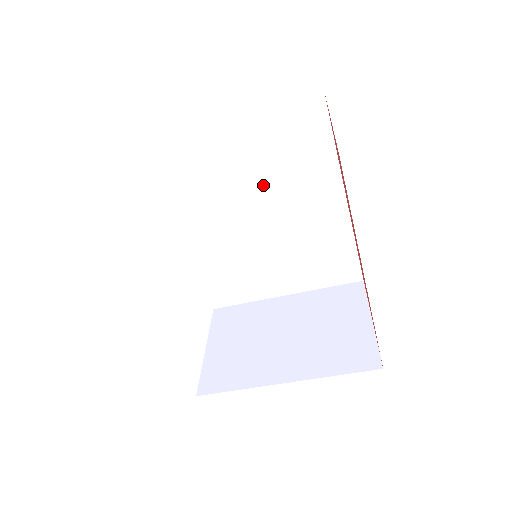
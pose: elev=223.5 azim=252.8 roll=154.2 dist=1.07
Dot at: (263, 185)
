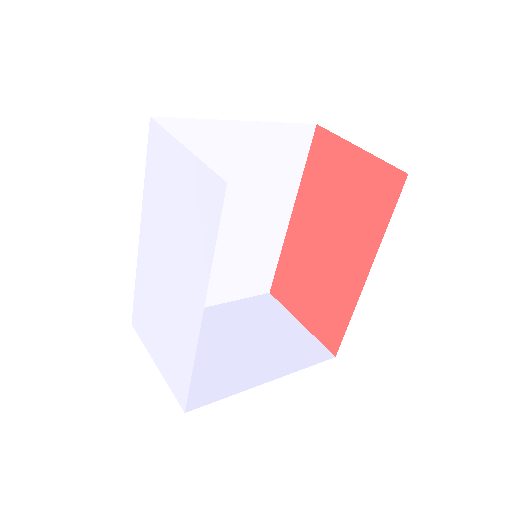
Dot at: (242, 191)
